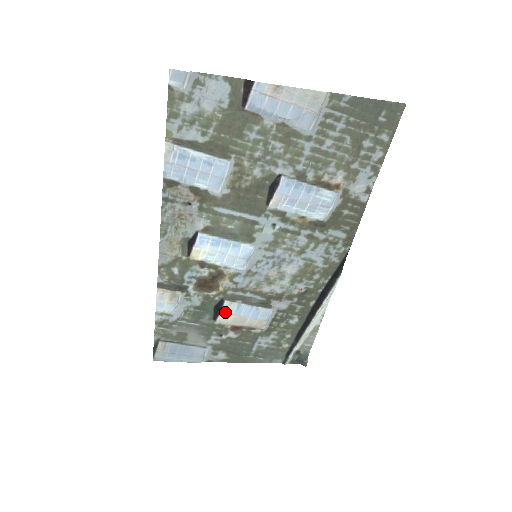
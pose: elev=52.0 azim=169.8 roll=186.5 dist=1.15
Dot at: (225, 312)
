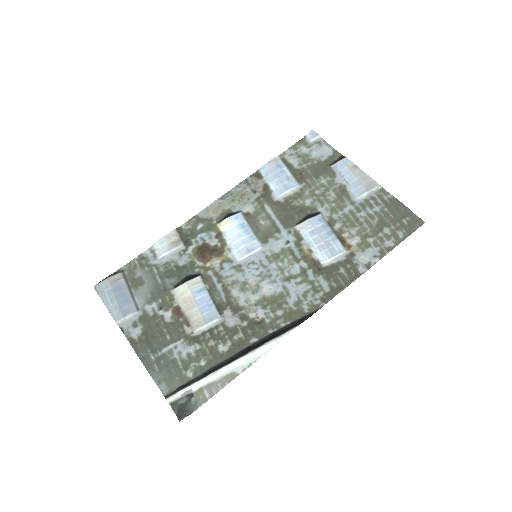
Dot at: (190, 285)
